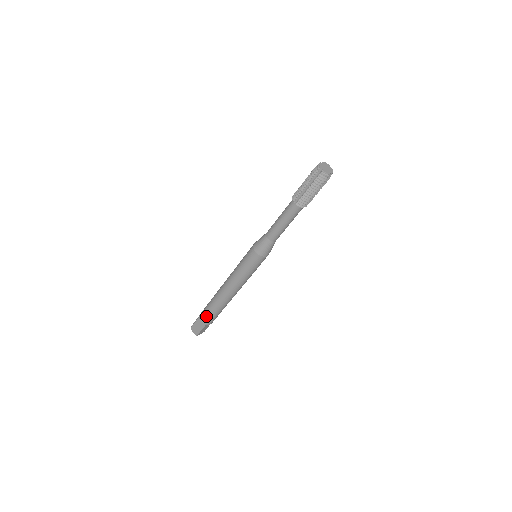
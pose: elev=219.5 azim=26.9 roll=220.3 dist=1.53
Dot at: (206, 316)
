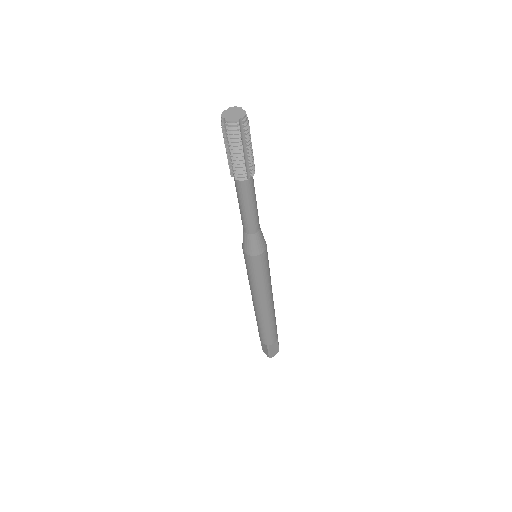
Dot at: (261, 336)
